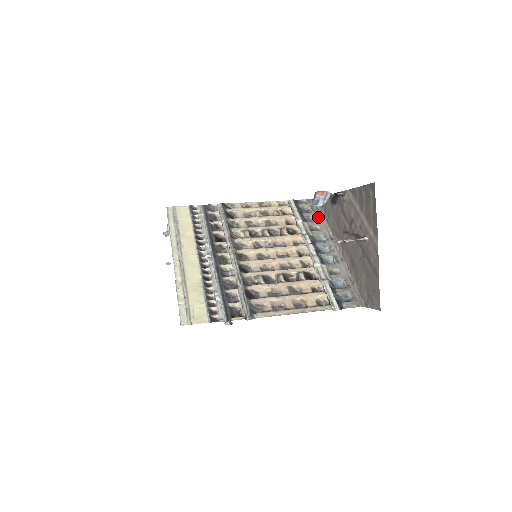
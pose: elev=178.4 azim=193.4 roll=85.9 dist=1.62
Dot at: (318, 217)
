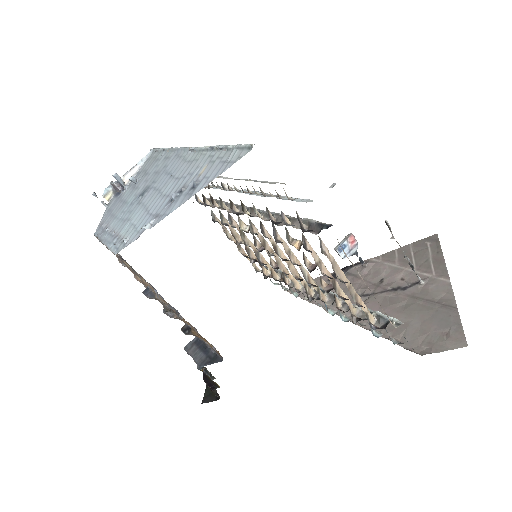
Dot at: occluded
